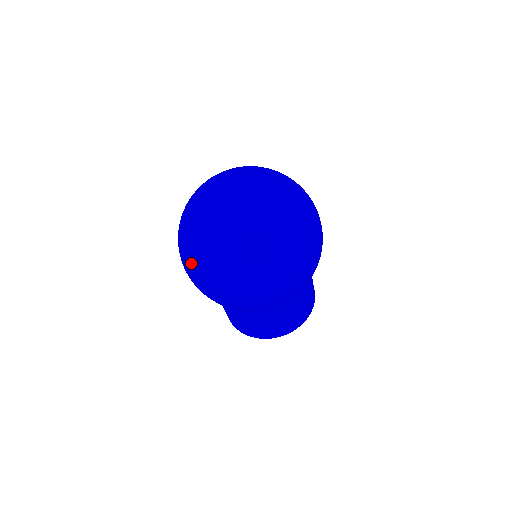
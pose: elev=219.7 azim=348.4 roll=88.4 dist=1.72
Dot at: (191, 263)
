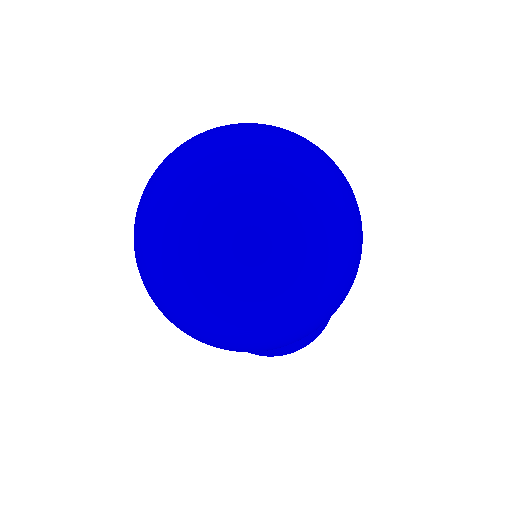
Dot at: (162, 302)
